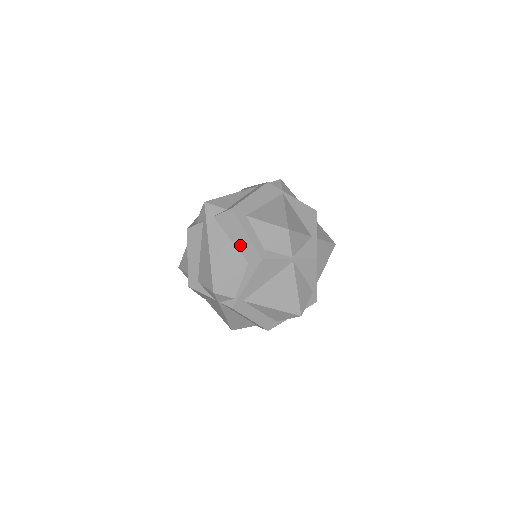
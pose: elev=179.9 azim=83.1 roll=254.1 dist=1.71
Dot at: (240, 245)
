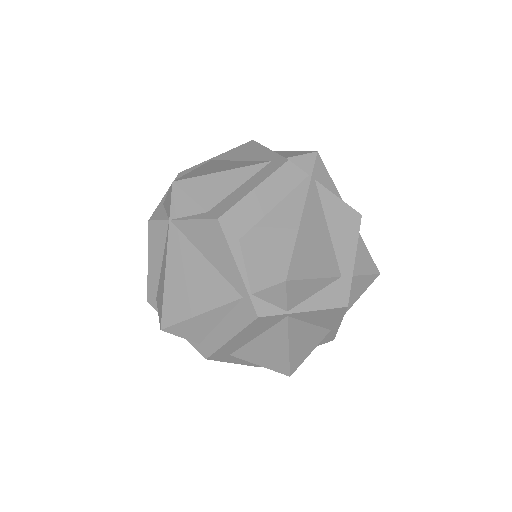
Dot at: occluded
